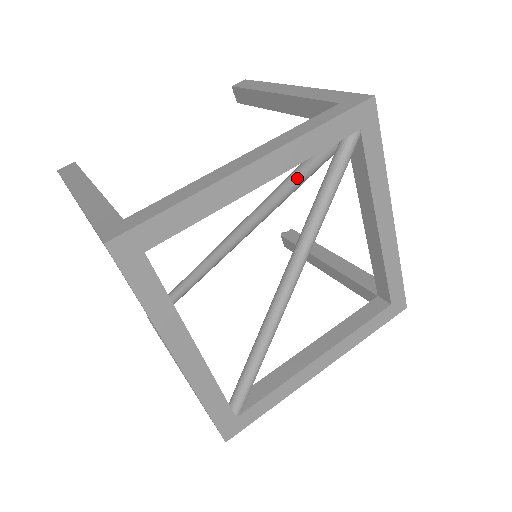
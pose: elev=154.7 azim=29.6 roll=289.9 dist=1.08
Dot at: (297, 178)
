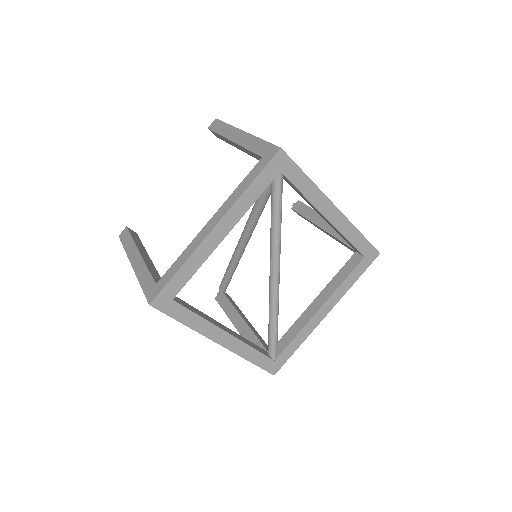
Dot at: (259, 204)
